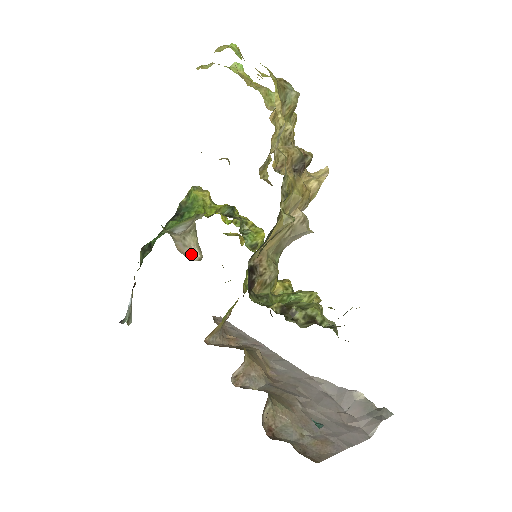
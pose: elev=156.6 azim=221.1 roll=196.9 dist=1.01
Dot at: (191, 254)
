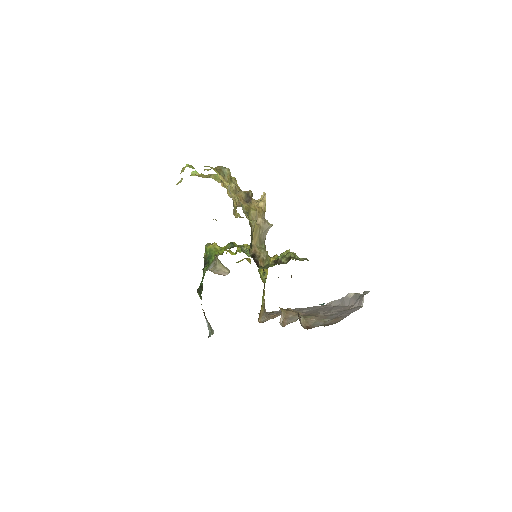
Dot at: (223, 273)
